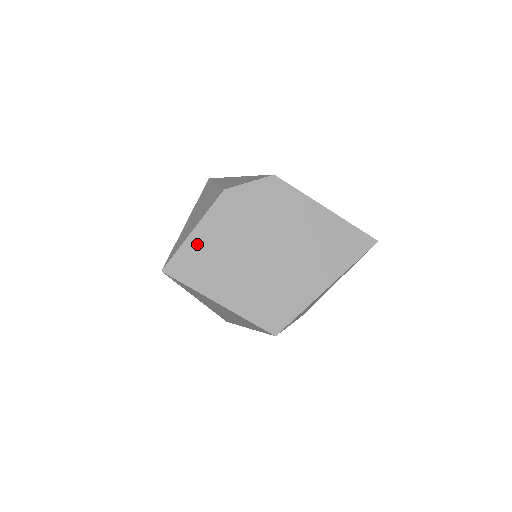
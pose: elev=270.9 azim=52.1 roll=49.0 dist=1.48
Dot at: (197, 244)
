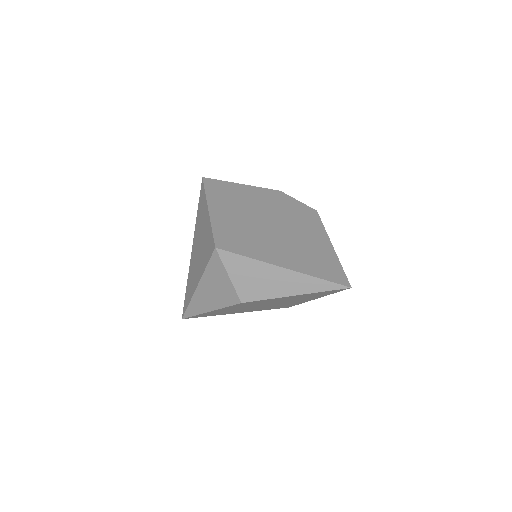
Dot at: (235, 188)
